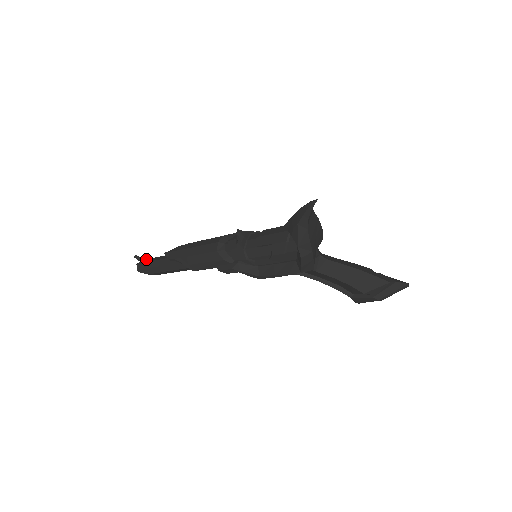
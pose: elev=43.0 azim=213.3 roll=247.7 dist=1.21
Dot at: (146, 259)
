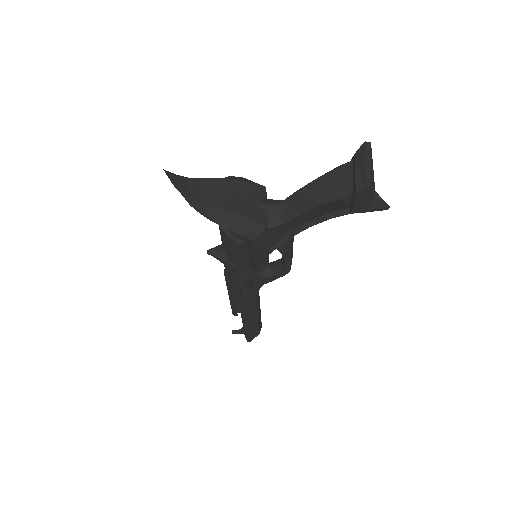
Dot at: occluded
